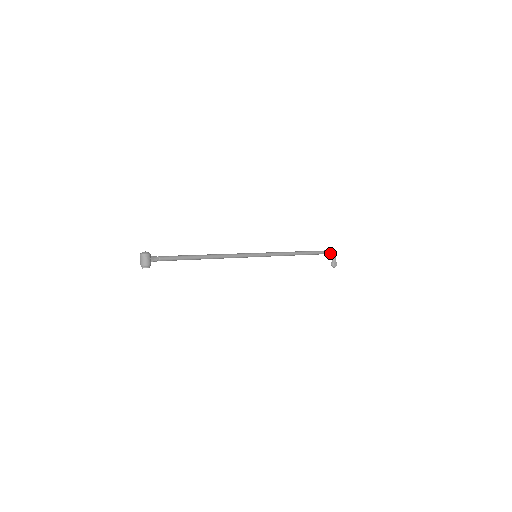
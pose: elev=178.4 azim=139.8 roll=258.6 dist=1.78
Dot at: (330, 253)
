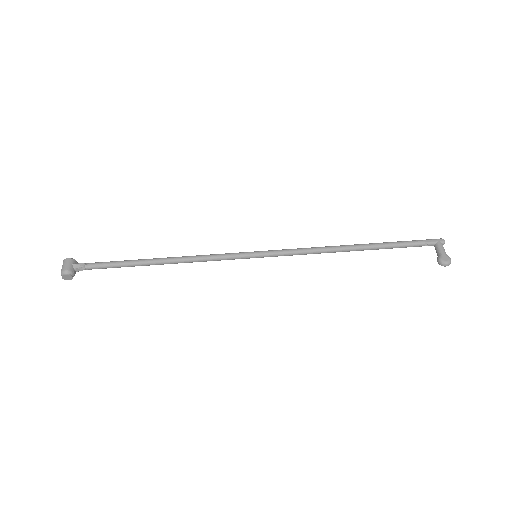
Dot at: (427, 243)
